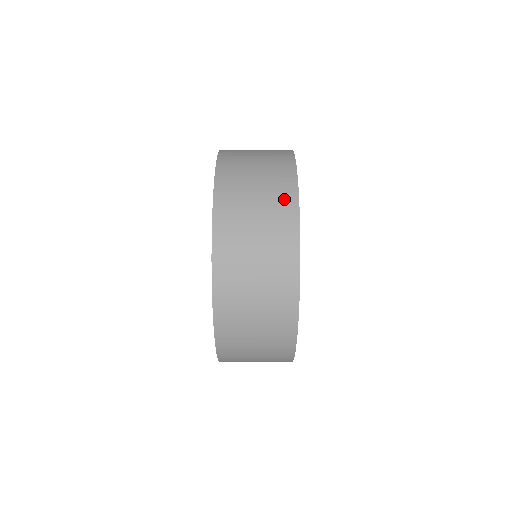
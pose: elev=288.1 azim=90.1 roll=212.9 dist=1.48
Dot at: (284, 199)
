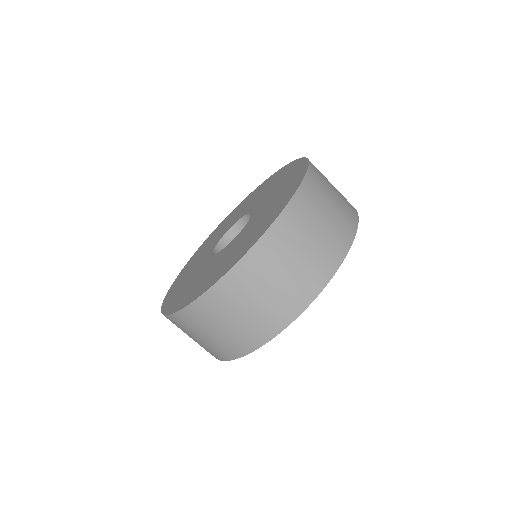
Dot at: (255, 335)
